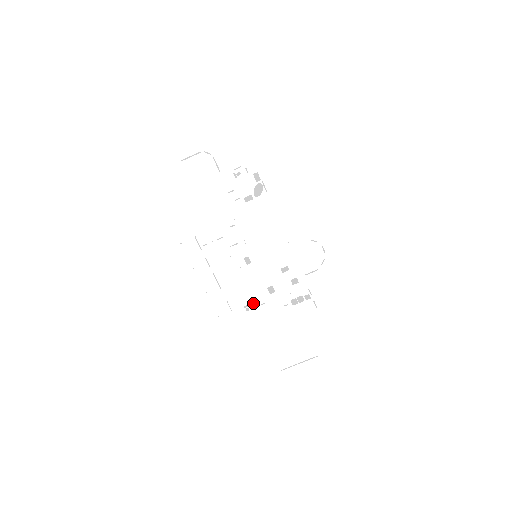
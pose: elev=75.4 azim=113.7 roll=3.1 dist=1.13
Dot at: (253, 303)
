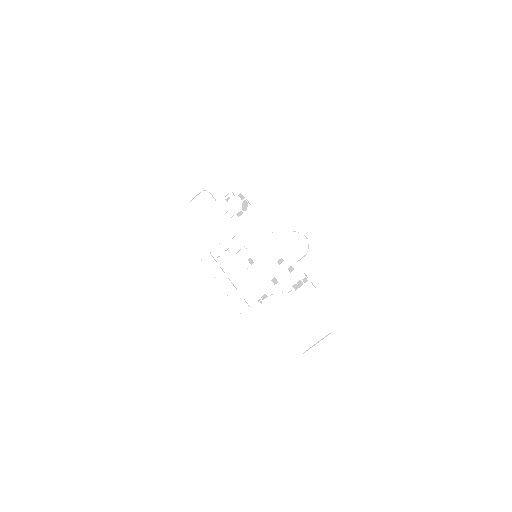
Dot at: (264, 296)
